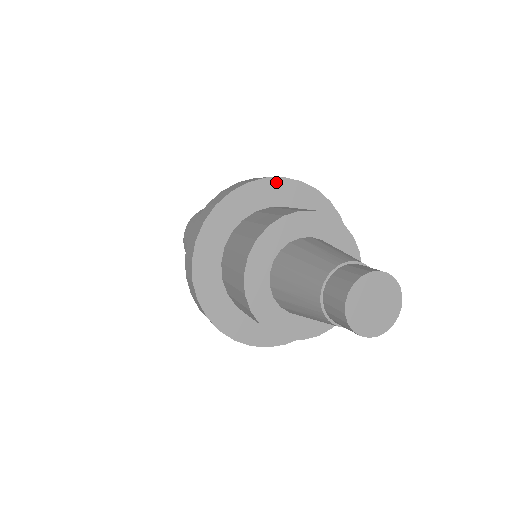
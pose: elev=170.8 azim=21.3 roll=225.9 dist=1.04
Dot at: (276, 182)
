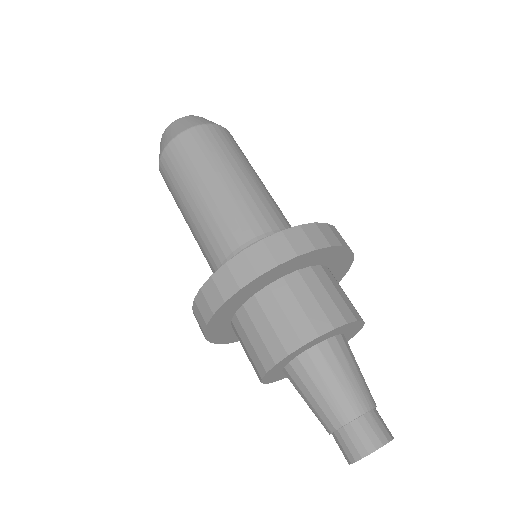
Dot at: (269, 273)
